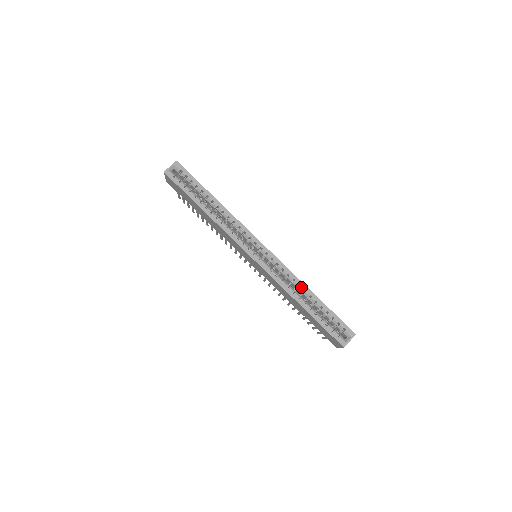
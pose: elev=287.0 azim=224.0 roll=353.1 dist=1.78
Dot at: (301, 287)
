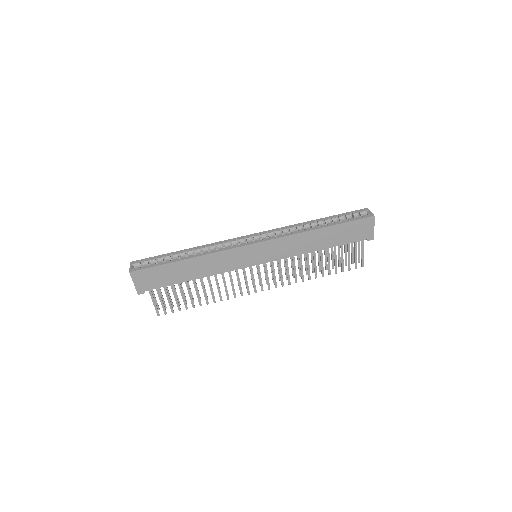
Dot at: (304, 224)
